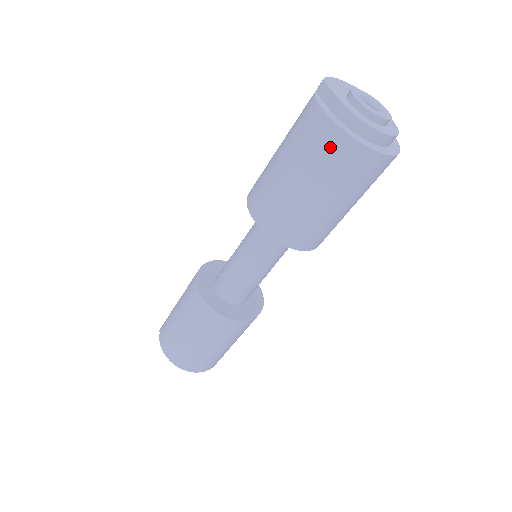
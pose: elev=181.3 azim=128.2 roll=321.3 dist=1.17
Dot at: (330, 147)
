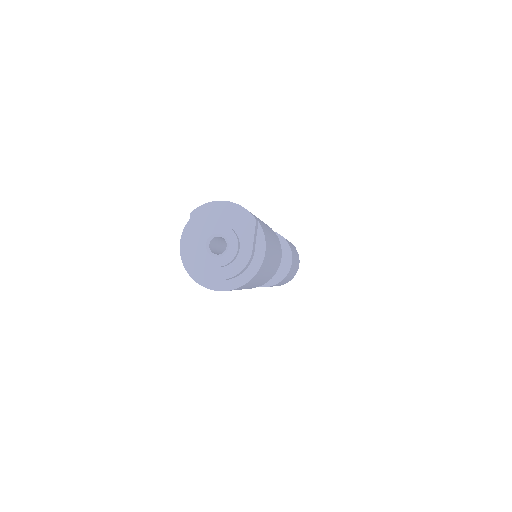
Dot at: occluded
